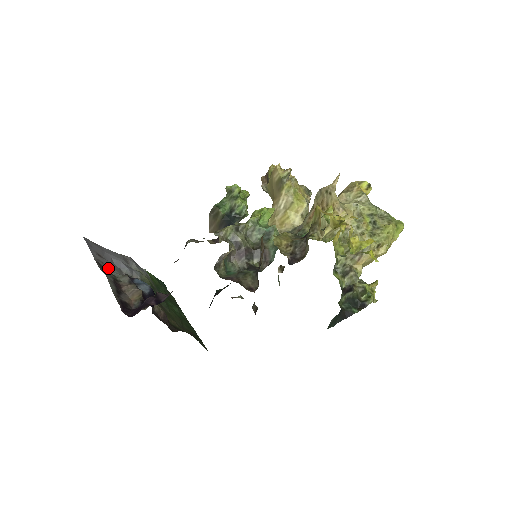
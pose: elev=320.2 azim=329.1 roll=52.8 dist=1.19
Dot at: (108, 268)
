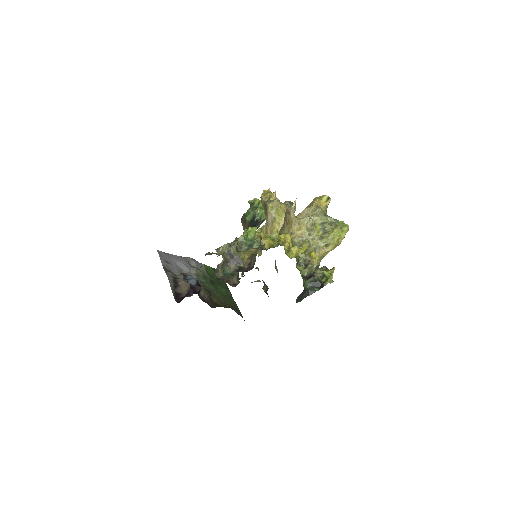
Dot at: (172, 270)
